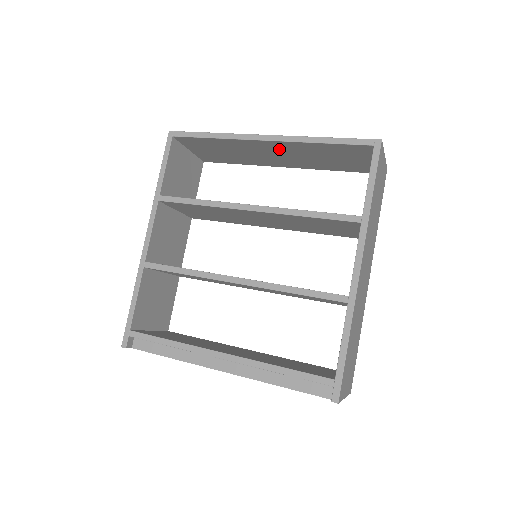
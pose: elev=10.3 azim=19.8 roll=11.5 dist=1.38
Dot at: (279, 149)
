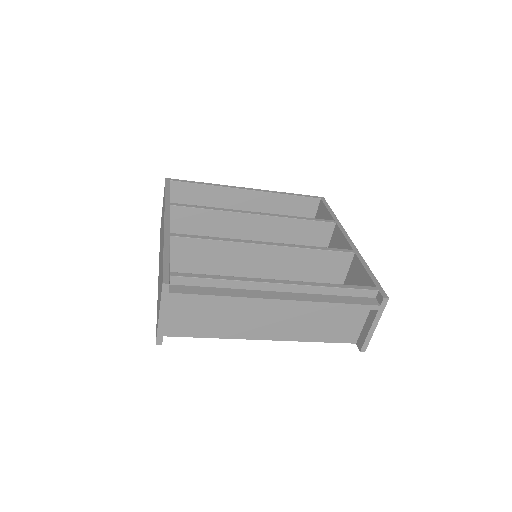
Dot at: (252, 204)
